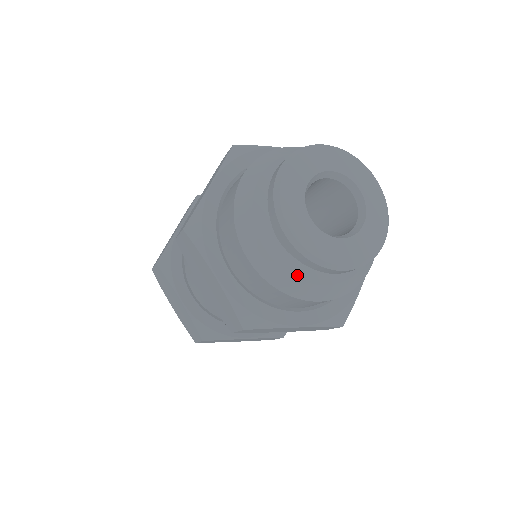
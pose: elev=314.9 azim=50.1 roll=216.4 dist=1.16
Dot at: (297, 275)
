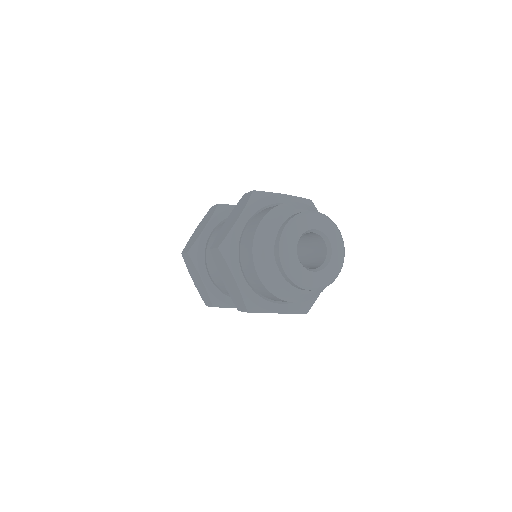
Dot at: (285, 288)
